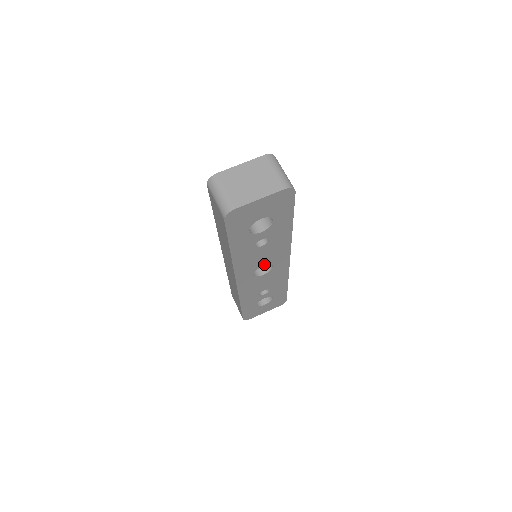
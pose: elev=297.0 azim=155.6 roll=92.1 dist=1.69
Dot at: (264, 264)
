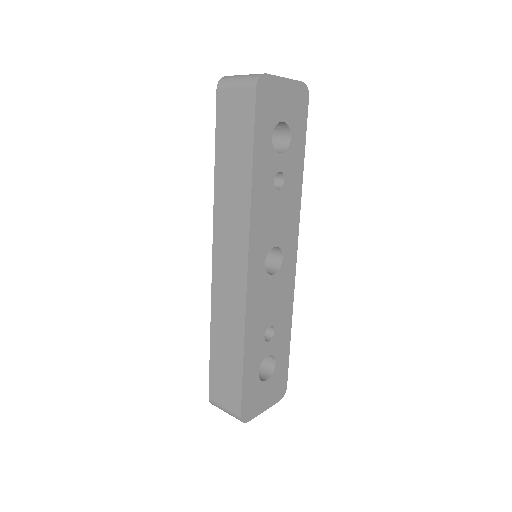
Dot at: (275, 243)
